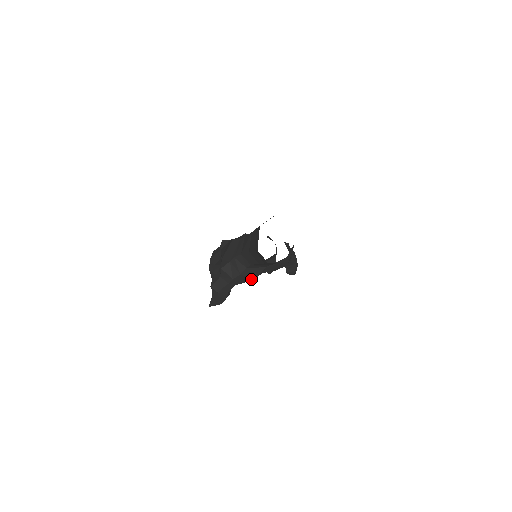
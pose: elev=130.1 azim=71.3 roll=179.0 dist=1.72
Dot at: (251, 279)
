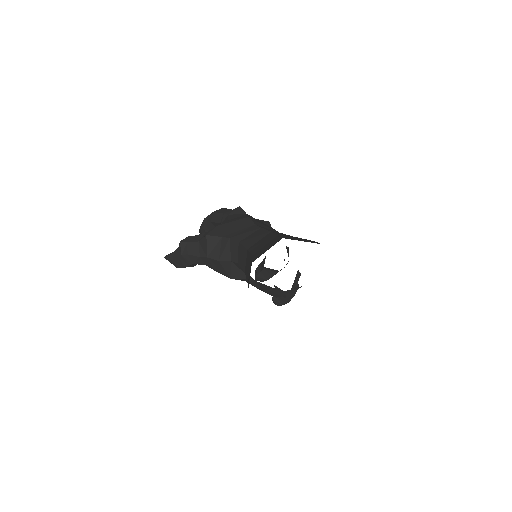
Dot at: (226, 275)
